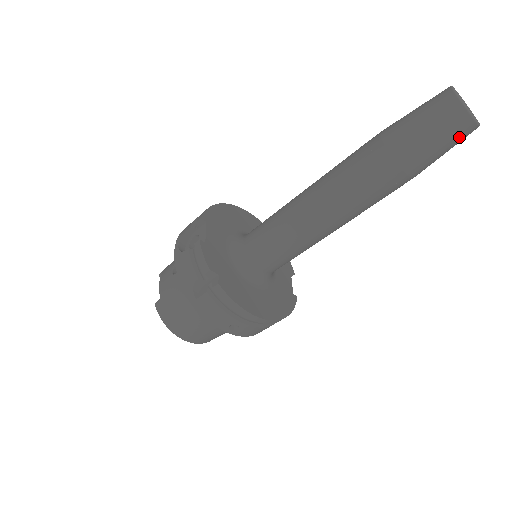
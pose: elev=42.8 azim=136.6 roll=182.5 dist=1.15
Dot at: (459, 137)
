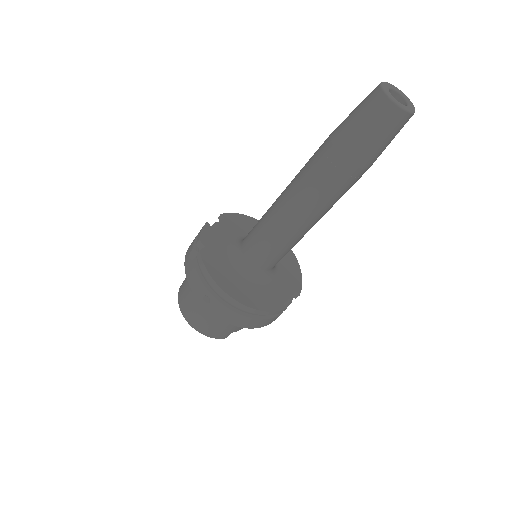
Dot at: (383, 120)
